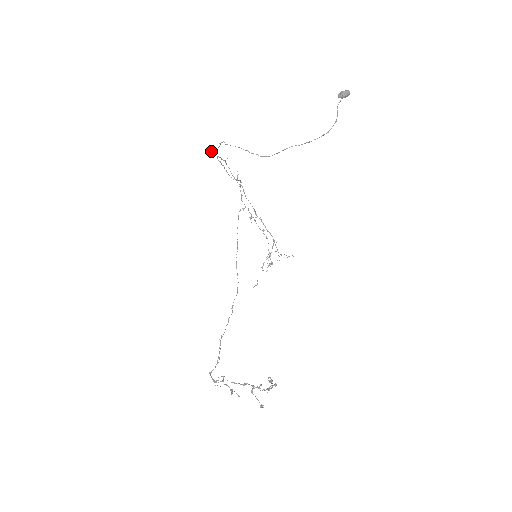
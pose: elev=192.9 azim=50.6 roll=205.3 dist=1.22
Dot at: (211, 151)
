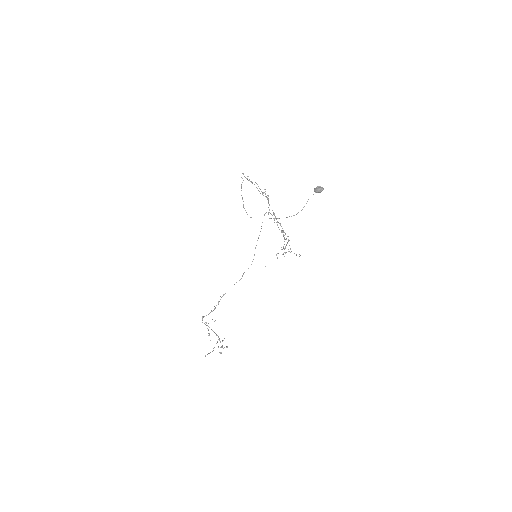
Dot at: occluded
